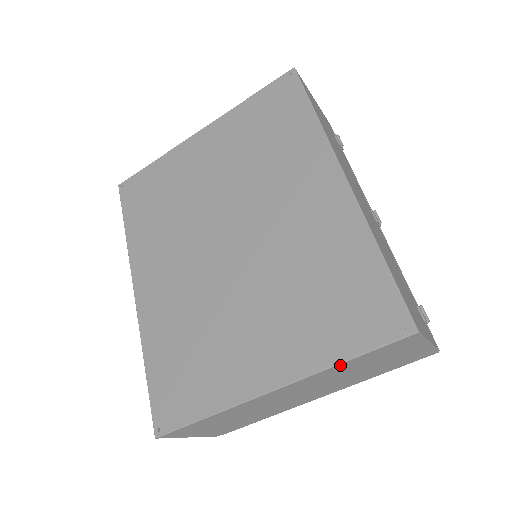
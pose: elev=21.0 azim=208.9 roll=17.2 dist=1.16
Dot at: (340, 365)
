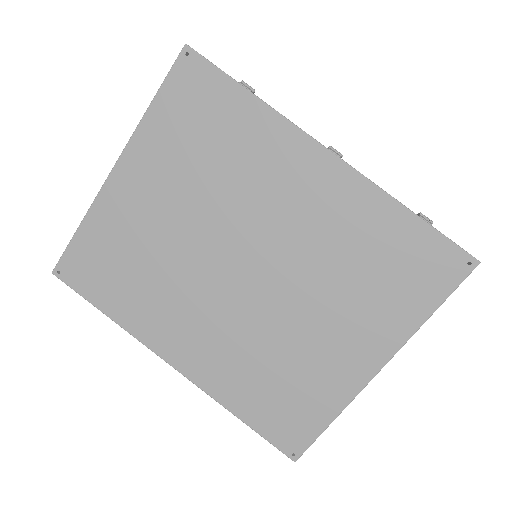
Dot at: (425, 320)
